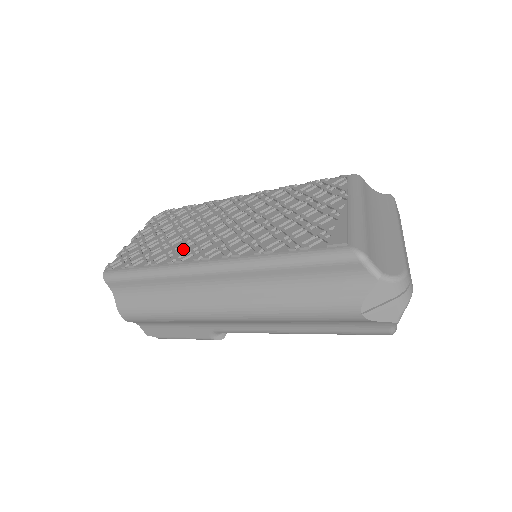
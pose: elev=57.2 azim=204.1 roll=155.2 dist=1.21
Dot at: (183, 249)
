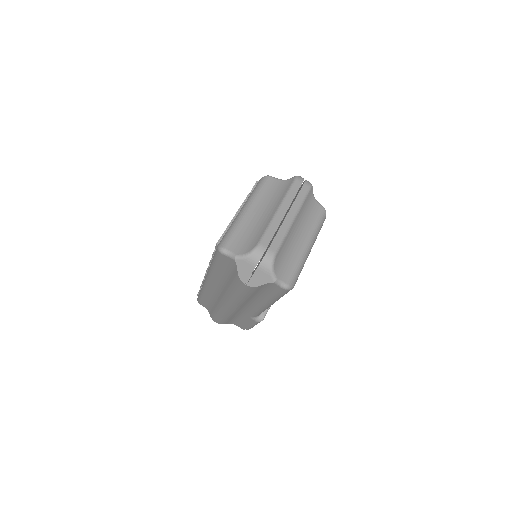
Dot at: occluded
